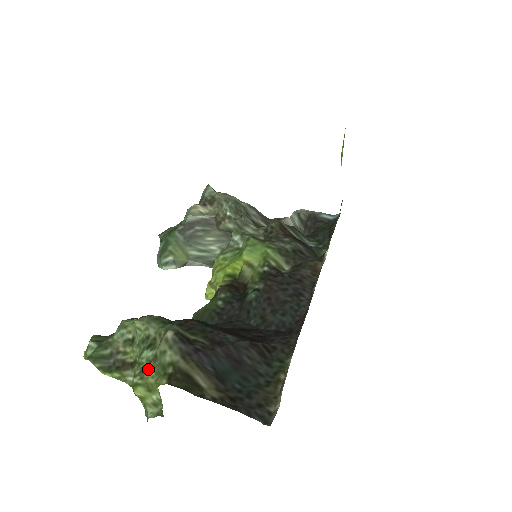
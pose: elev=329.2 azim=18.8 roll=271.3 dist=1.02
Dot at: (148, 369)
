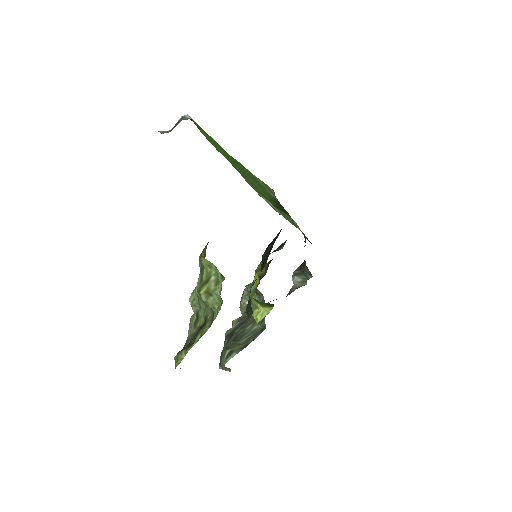
Dot at: (201, 280)
